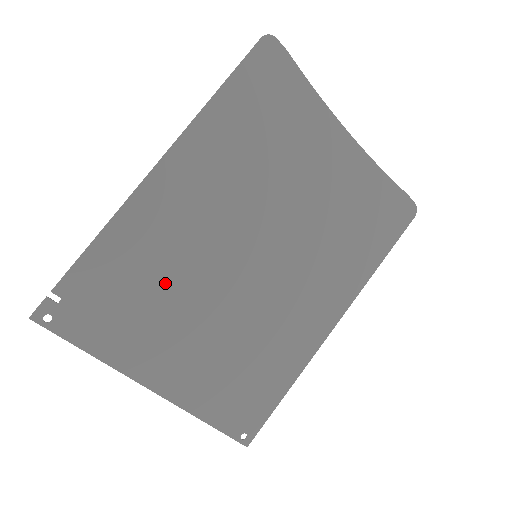
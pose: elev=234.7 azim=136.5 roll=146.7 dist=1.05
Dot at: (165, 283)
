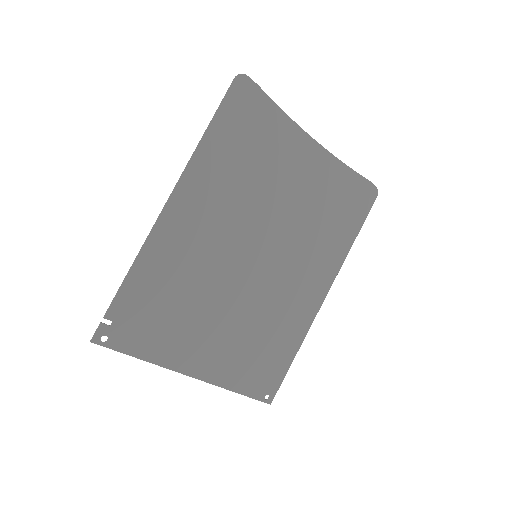
Dot at: (189, 292)
